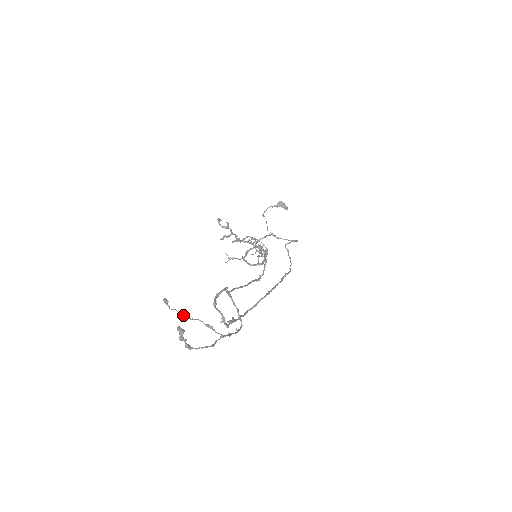
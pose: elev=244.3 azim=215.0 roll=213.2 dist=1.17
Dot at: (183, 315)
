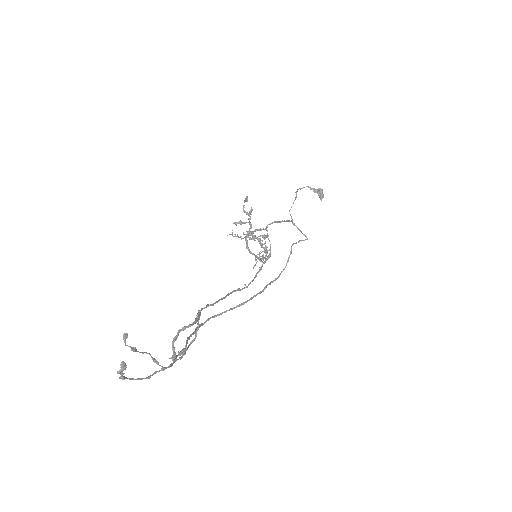
Dot at: (135, 351)
